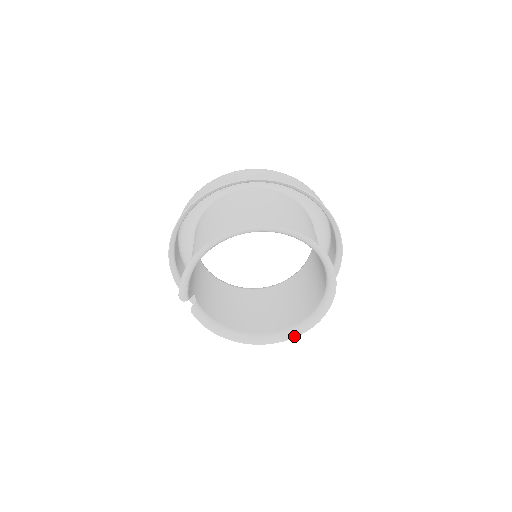
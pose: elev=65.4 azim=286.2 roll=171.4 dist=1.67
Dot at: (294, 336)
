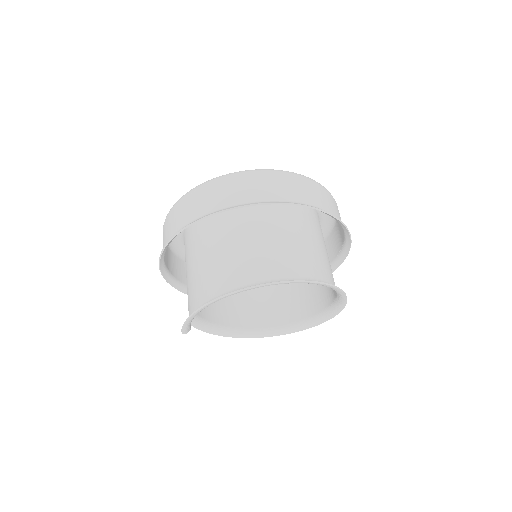
Dot at: (292, 332)
